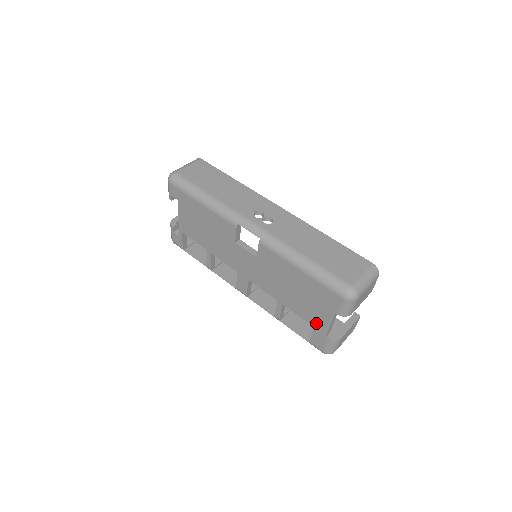
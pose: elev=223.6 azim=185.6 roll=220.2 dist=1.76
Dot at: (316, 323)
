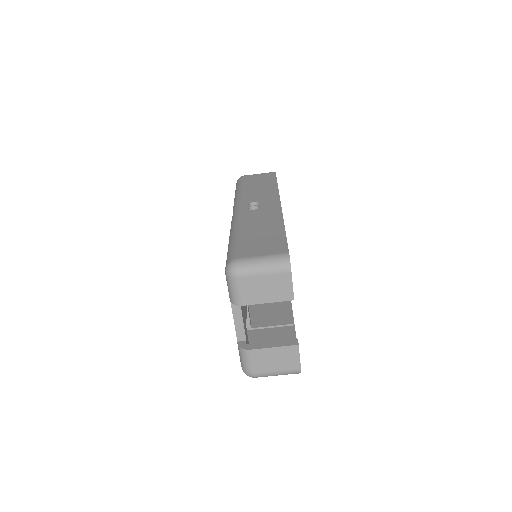
Dot at: occluded
